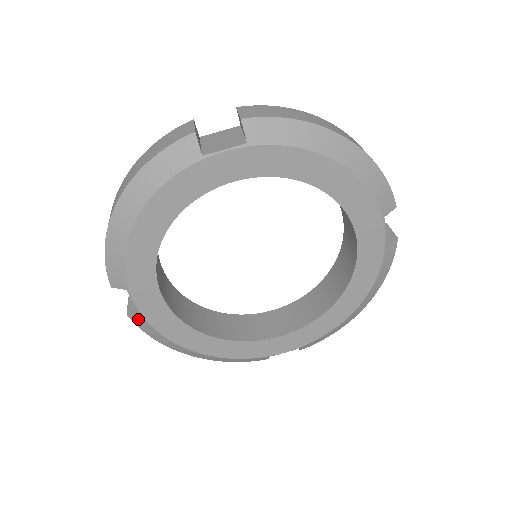
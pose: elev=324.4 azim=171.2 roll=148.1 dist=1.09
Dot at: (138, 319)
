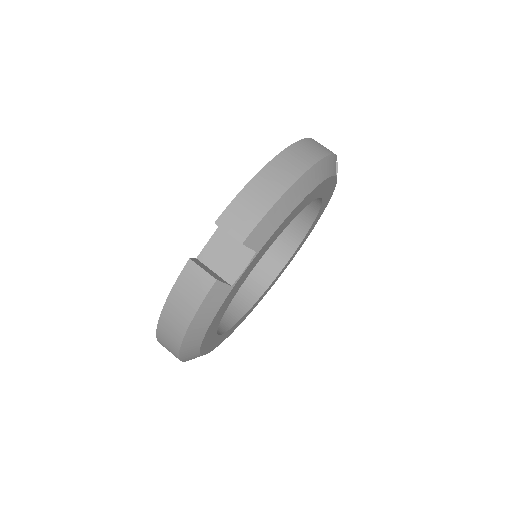
Dot at: occluded
